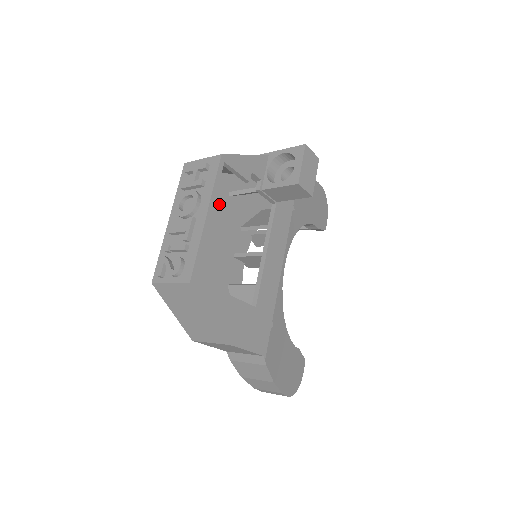
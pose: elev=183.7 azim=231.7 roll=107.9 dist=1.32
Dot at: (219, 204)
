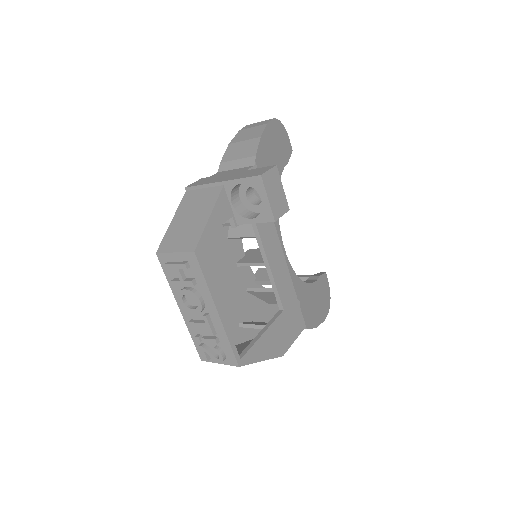
Dot at: occluded
